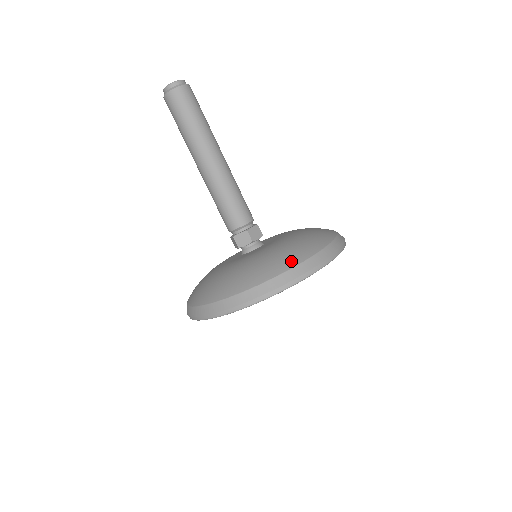
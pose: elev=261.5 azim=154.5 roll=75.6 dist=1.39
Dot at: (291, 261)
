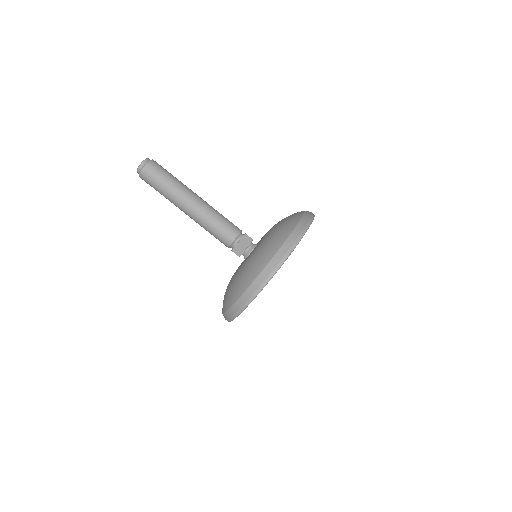
Dot at: (298, 214)
